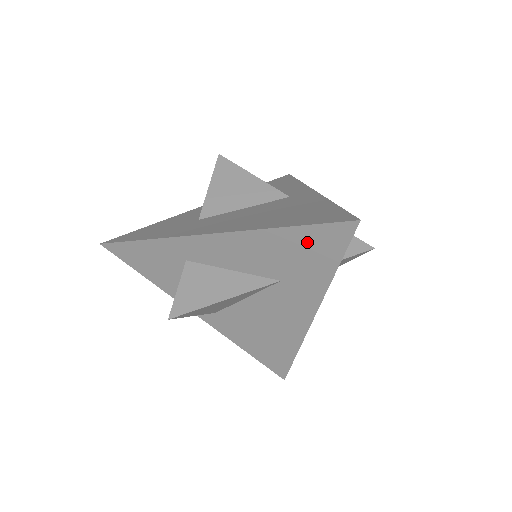
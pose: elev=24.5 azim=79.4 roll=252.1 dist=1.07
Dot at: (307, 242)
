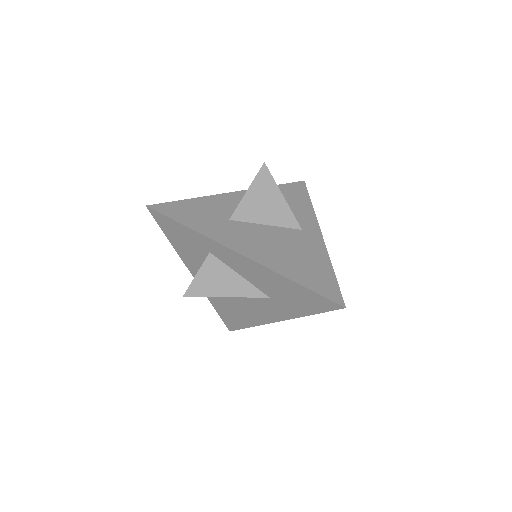
Dot at: (304, 295)
